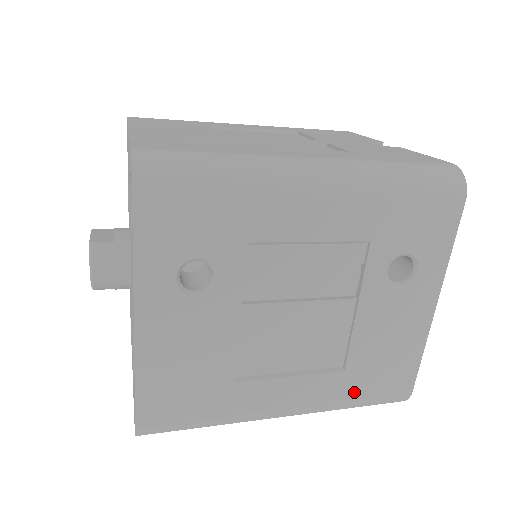
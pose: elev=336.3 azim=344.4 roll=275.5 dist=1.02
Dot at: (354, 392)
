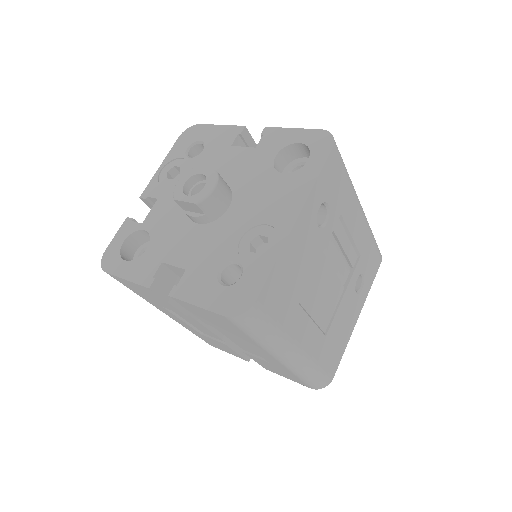
Dot at: (321, 358)
